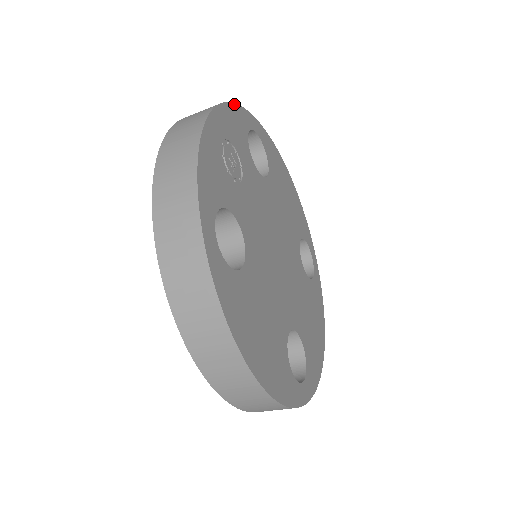
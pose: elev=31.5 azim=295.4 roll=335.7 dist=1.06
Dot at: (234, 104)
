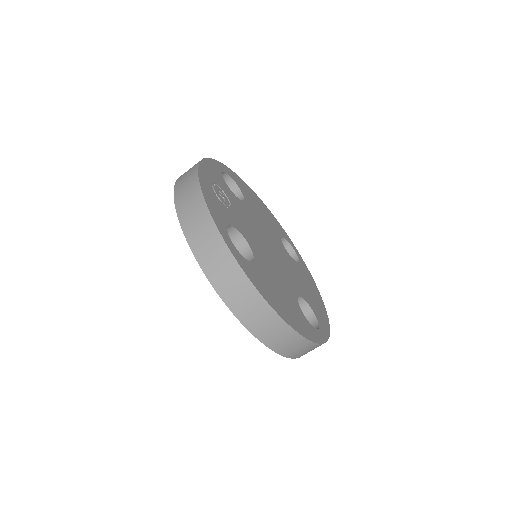
Dot at: (207, 159)
